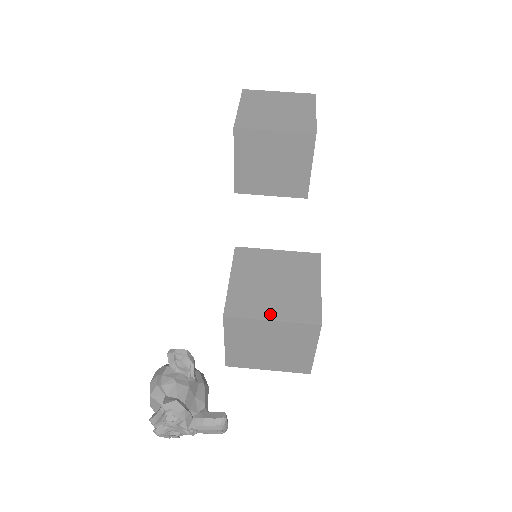
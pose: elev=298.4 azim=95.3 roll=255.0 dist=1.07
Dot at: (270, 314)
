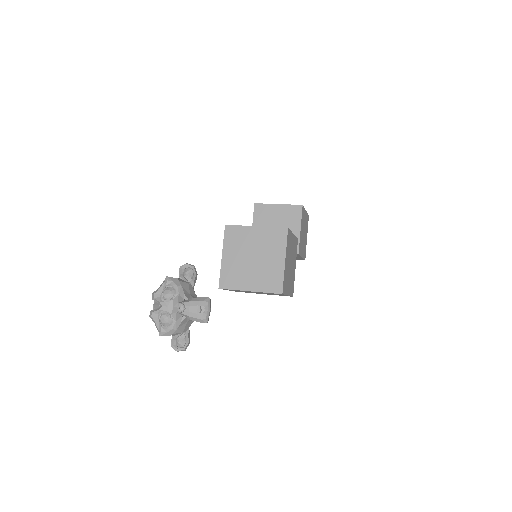
Dot at: (256, 227)
